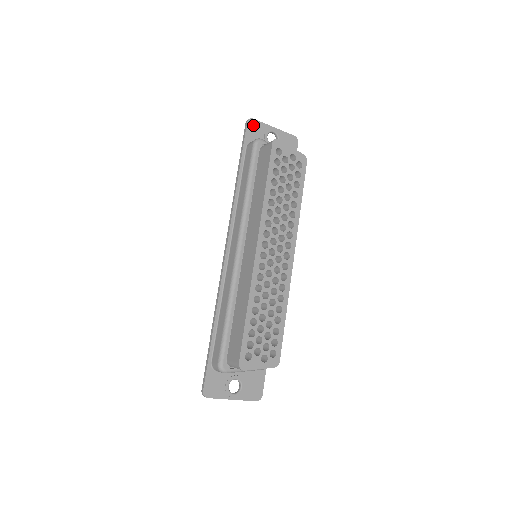
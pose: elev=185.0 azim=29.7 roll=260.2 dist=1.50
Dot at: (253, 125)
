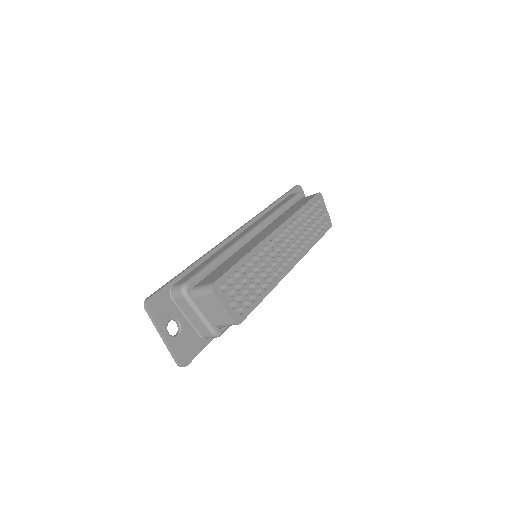
Dot at: (300, 190)
